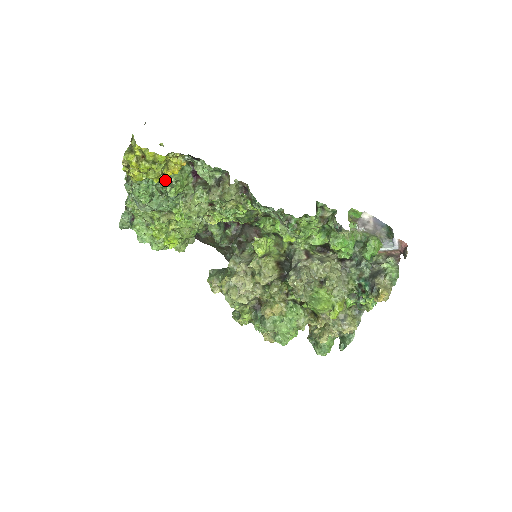
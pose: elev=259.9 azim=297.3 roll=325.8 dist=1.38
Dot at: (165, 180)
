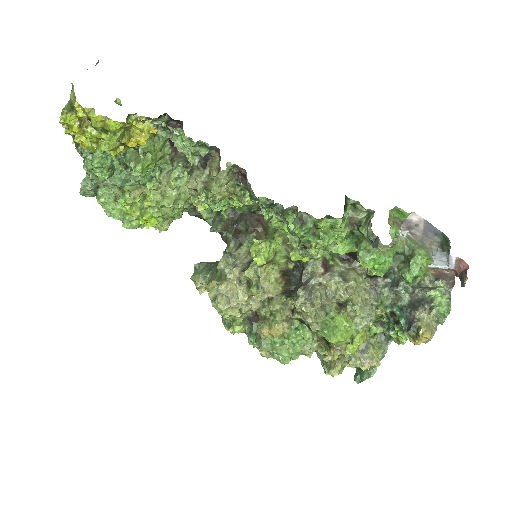
Dot at: (129, 150)
